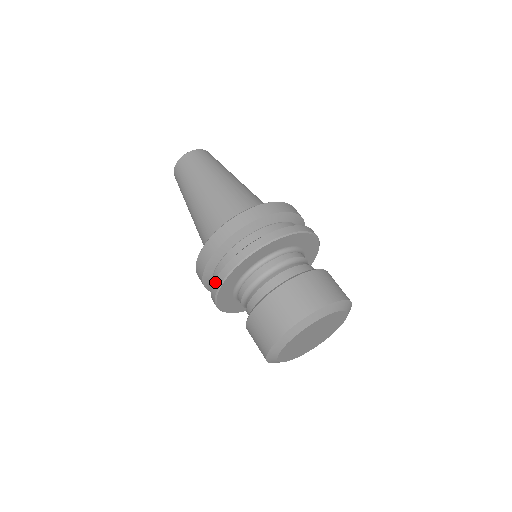
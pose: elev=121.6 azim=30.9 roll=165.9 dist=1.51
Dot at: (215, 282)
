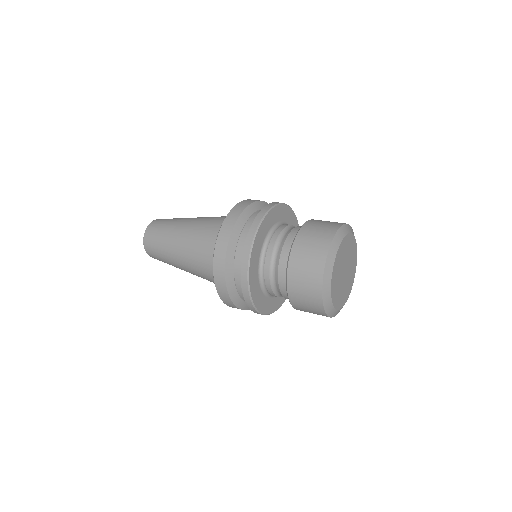
Dot at: (241, 273)
